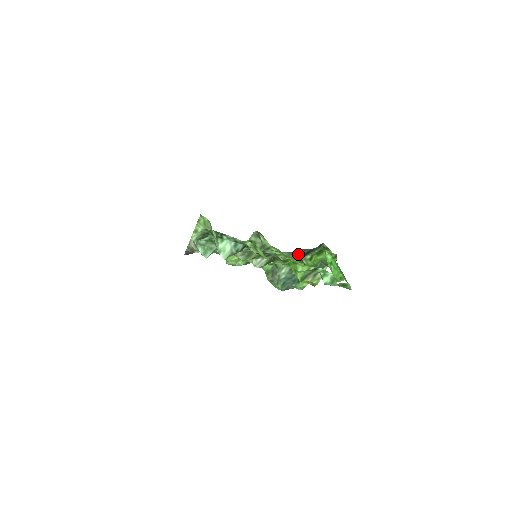
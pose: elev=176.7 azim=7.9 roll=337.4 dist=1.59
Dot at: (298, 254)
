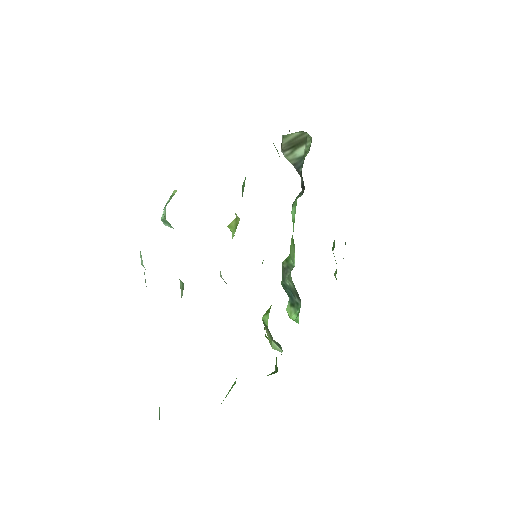
Dot at: occluded
